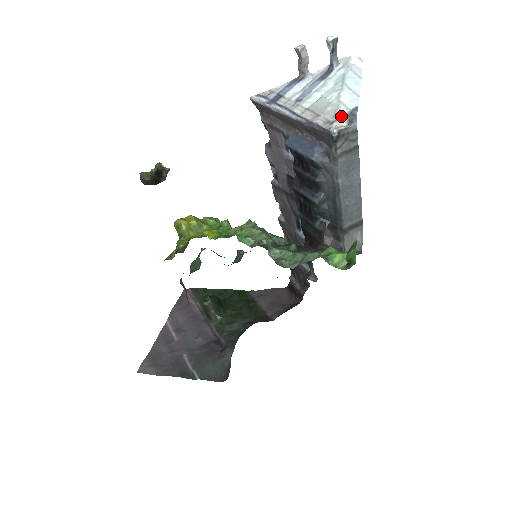
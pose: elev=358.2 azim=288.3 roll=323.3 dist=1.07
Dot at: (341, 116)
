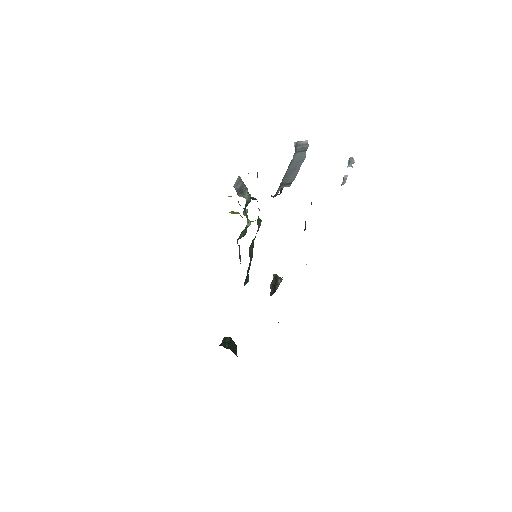
Dot at: occluded
